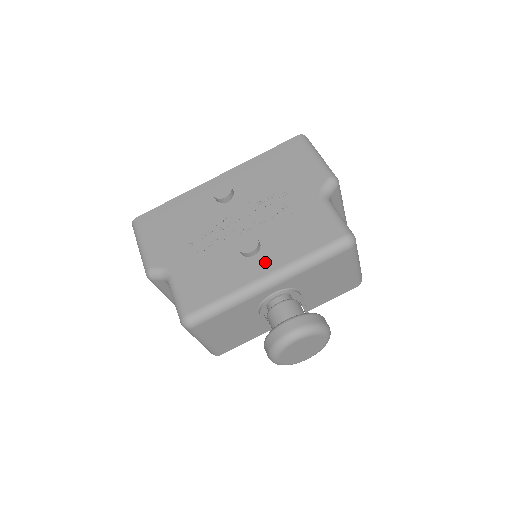
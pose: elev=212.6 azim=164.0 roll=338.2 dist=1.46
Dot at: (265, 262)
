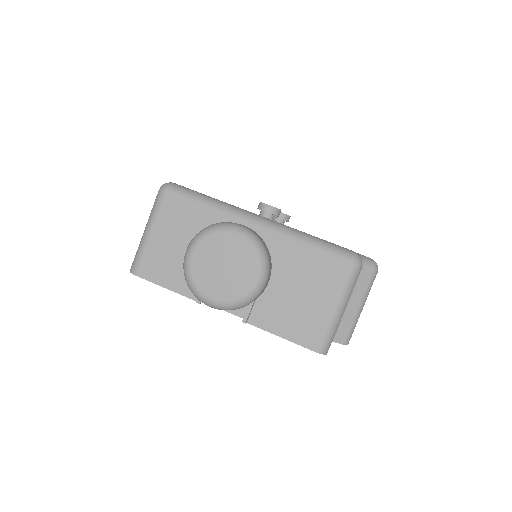
Dot at: occluded
